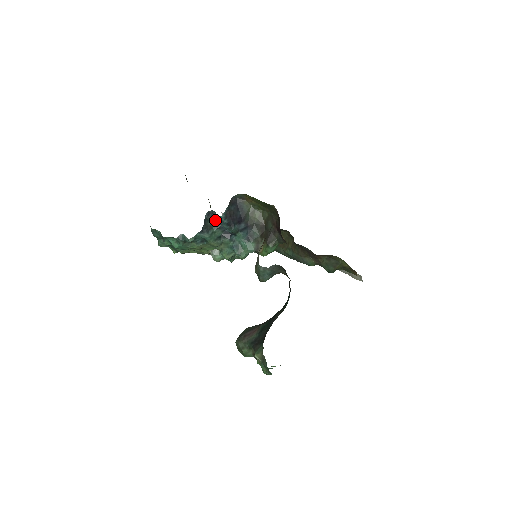
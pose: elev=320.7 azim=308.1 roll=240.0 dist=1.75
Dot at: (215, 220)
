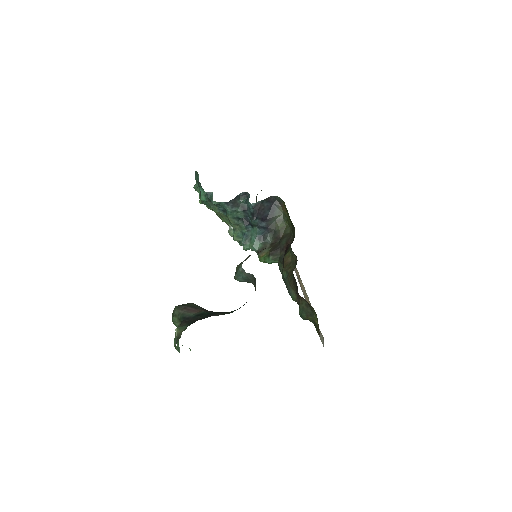
Dot at: (245, 203)
